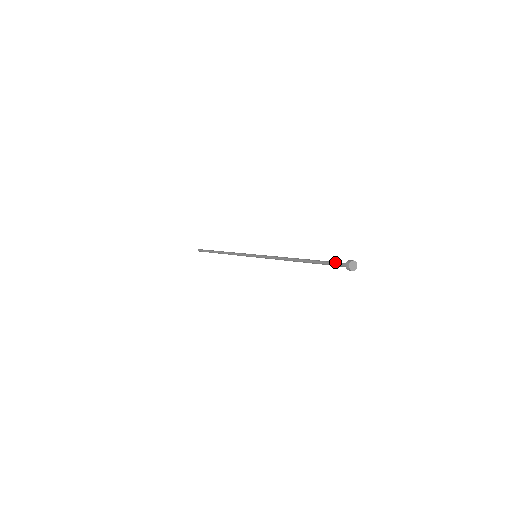
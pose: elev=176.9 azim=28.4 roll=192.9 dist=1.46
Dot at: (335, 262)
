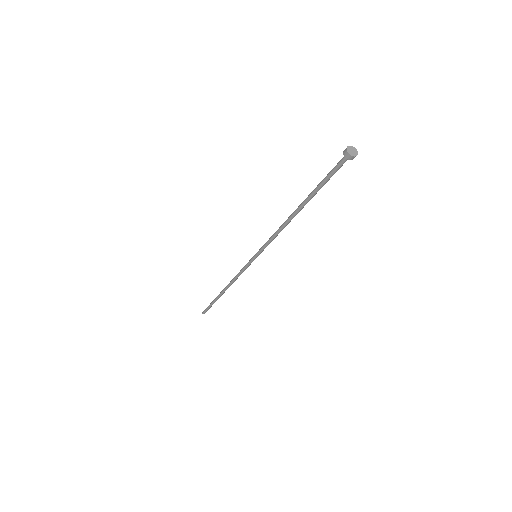
Dot at: occluded
